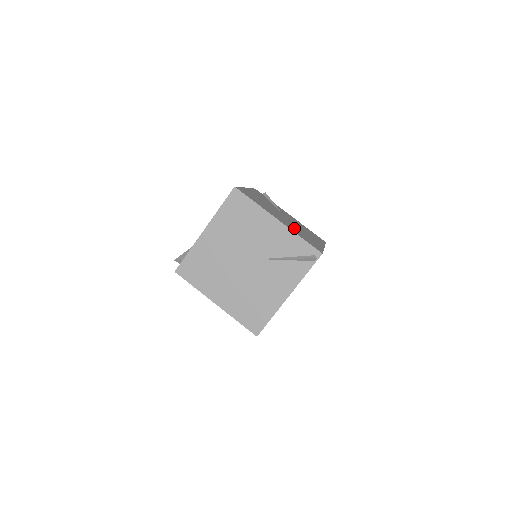
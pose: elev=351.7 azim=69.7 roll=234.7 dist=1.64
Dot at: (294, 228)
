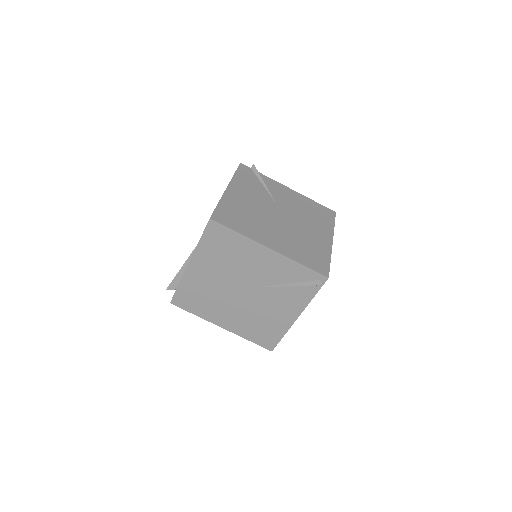
Dot at: (292, 241)
